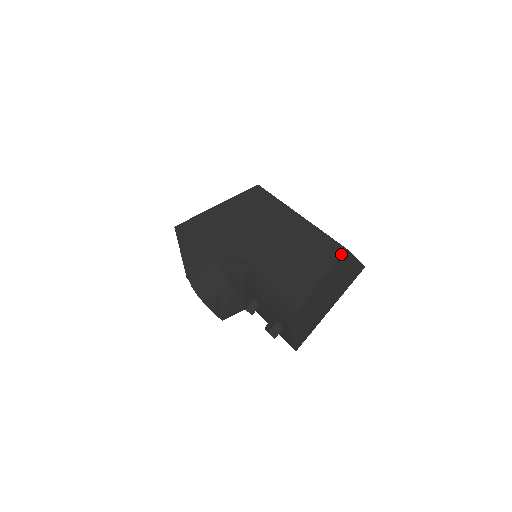
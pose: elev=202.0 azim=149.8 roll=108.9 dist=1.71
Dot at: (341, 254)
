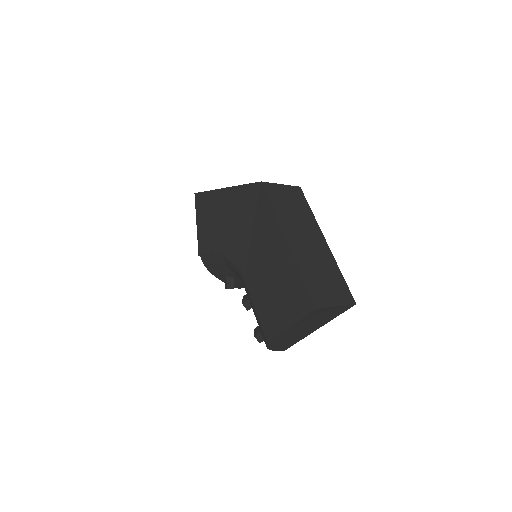
Dot at: (310, 311)
